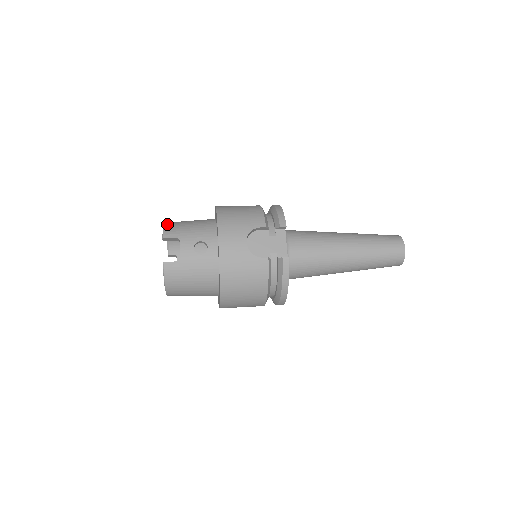
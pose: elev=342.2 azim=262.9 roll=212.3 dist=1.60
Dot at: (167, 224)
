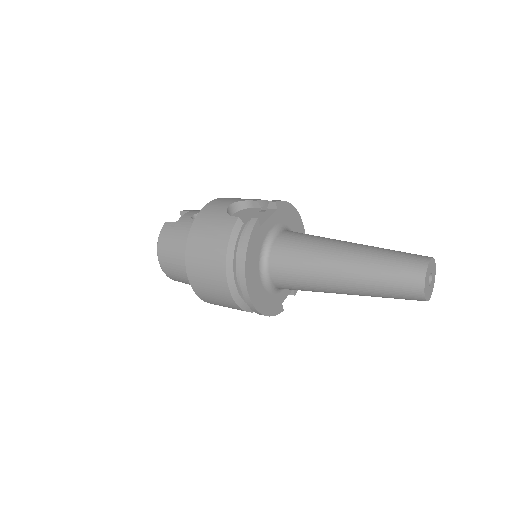
Dot at: occluded
